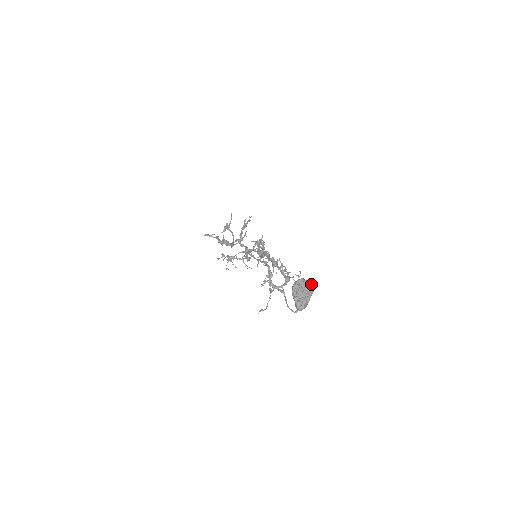
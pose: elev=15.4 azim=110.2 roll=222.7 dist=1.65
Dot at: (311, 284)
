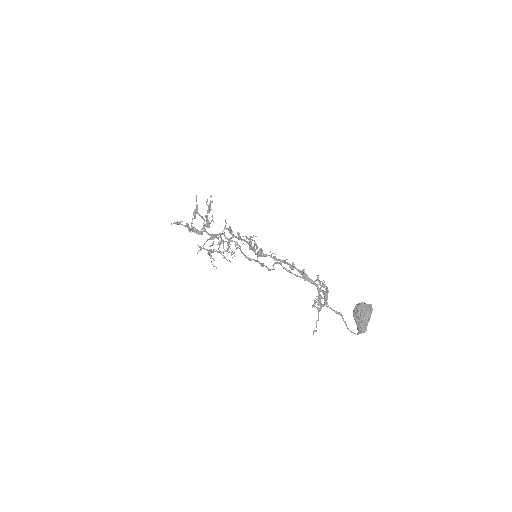
Dot at: (371, 308)
